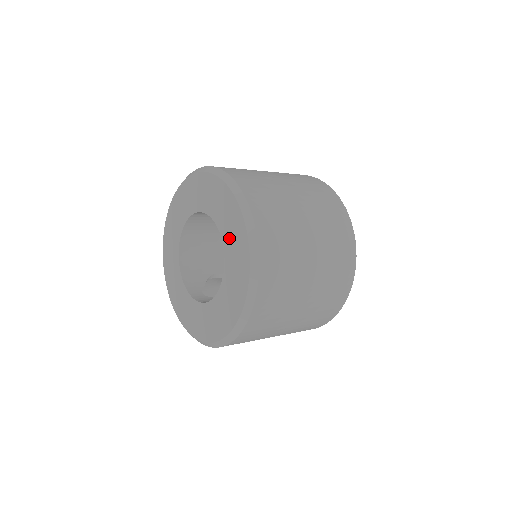
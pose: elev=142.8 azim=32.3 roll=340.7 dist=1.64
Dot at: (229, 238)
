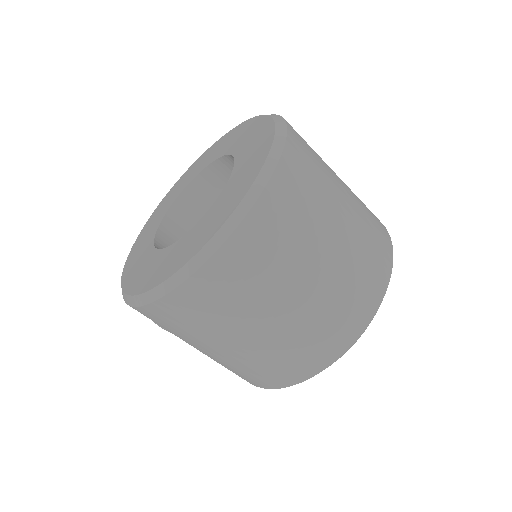
Dot at: (240, 171)
